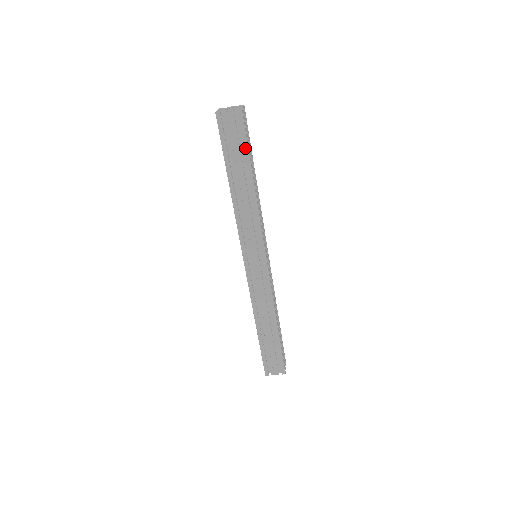
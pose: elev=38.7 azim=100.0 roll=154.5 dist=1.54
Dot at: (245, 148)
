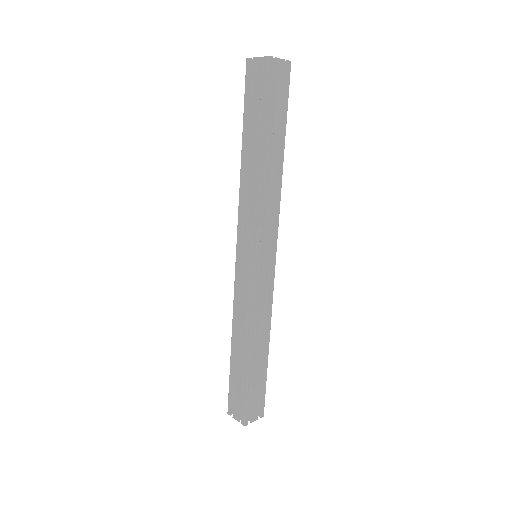
Dot at: (285, 110)
